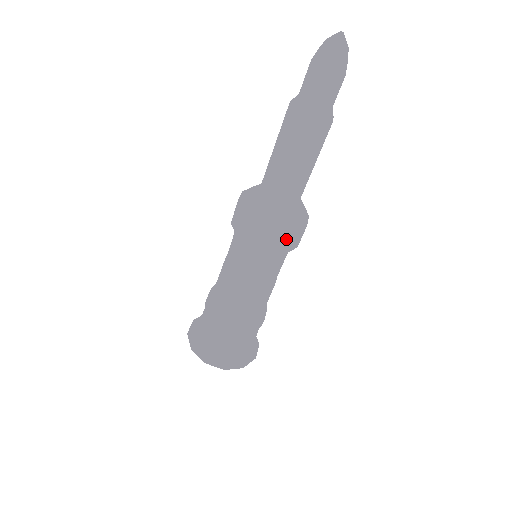
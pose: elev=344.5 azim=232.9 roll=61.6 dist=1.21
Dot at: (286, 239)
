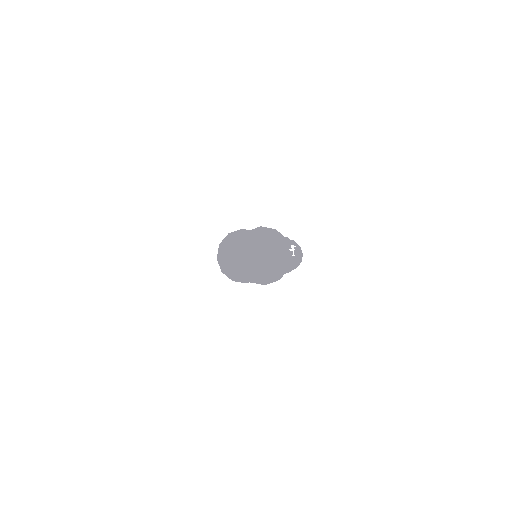
Dot at: occluded
